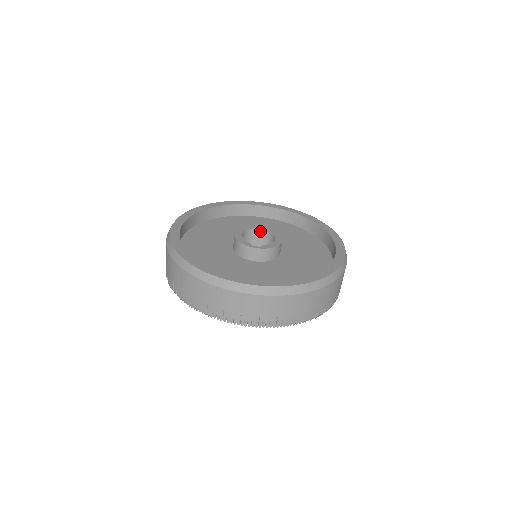
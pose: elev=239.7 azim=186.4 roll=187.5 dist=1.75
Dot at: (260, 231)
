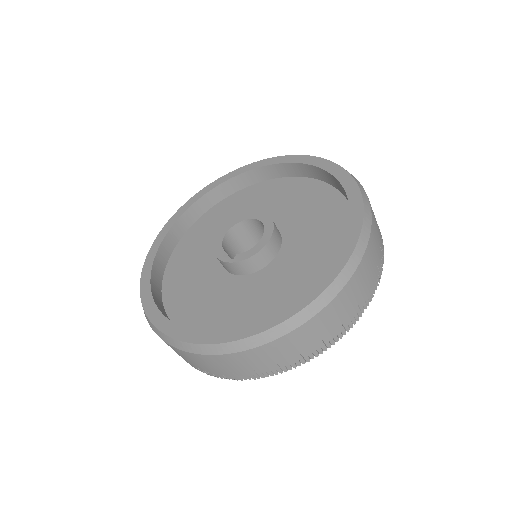
Dot at: (255, 221)
